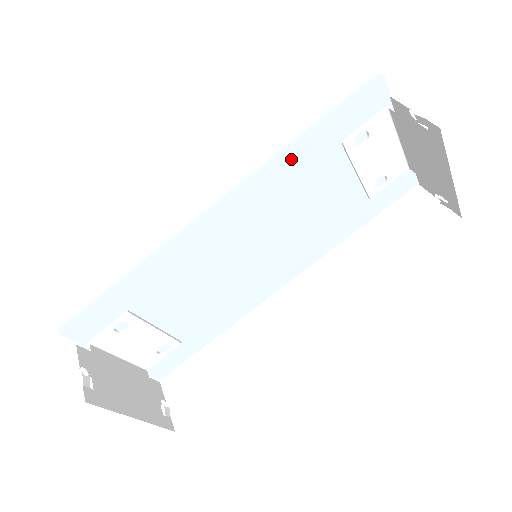
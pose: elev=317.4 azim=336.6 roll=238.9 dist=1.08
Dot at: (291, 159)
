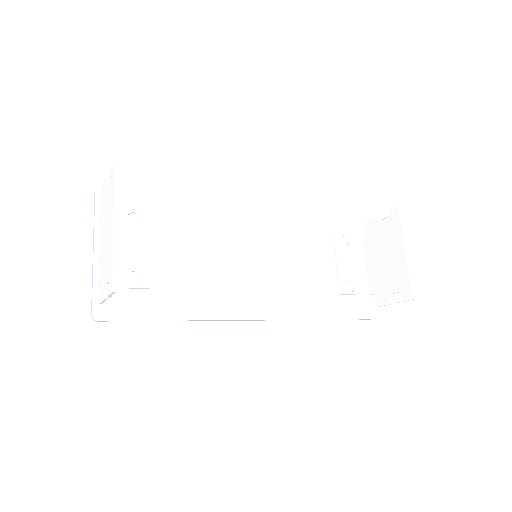
Dot at: (303, 216)
